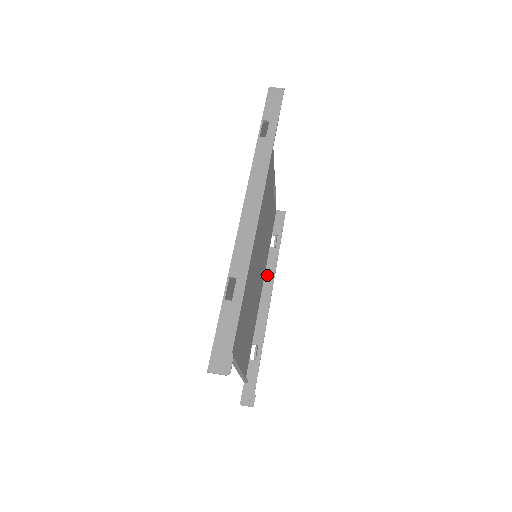
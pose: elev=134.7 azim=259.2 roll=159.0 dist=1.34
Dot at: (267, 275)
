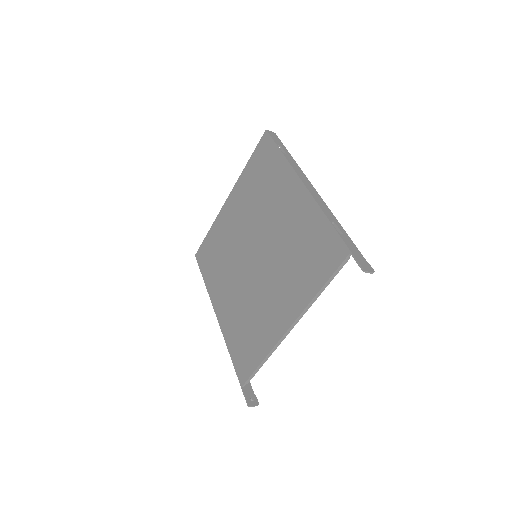
Dot at: occluded
